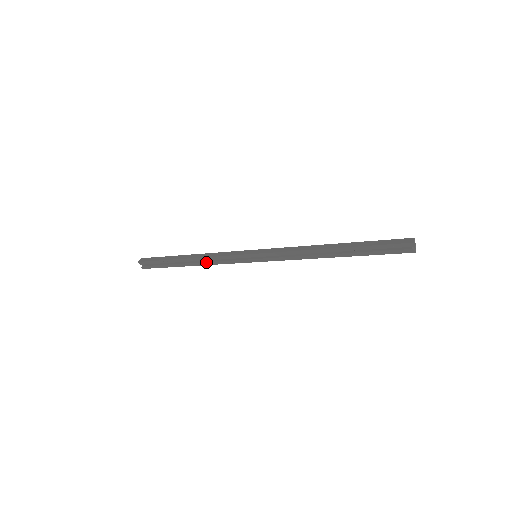
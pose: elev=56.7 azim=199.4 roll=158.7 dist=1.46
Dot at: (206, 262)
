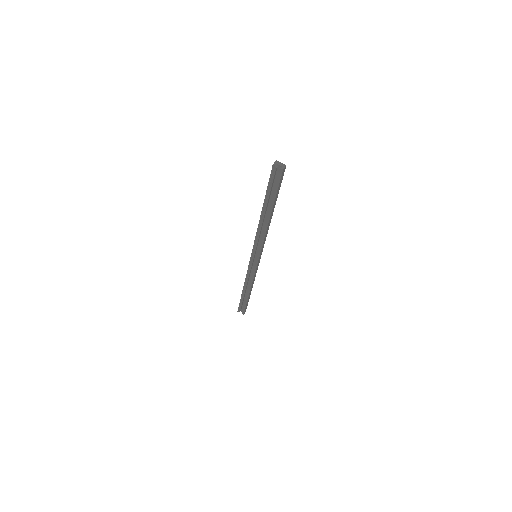
Dot at: (249, 283)
